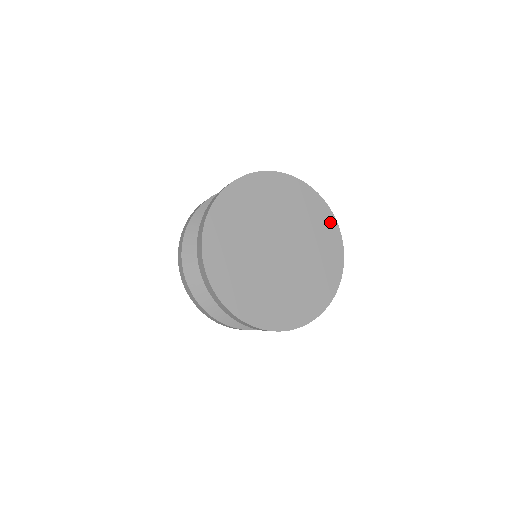
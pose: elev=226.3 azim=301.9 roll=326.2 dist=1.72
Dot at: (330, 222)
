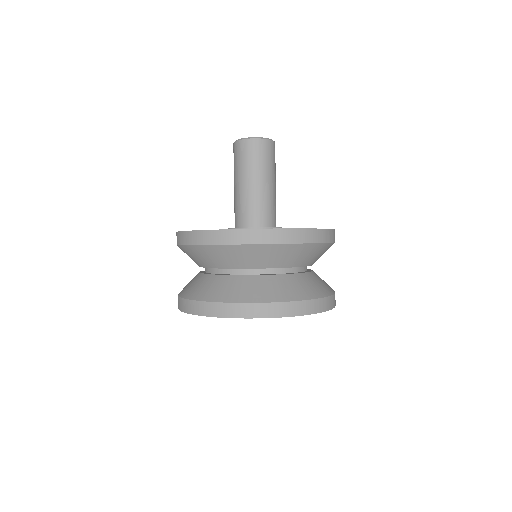
Dot at: occluded
